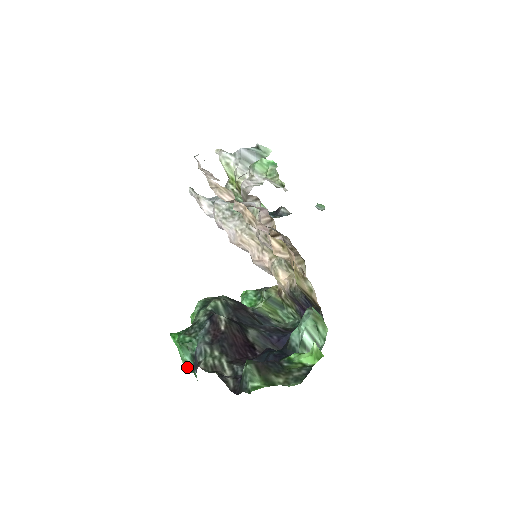
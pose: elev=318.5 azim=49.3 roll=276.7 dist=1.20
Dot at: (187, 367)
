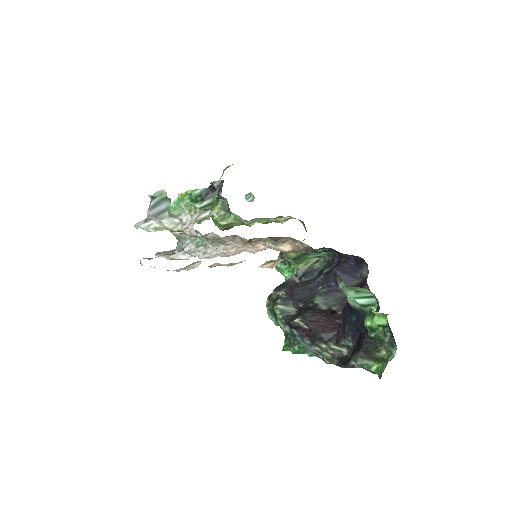
Dot at: occluded
